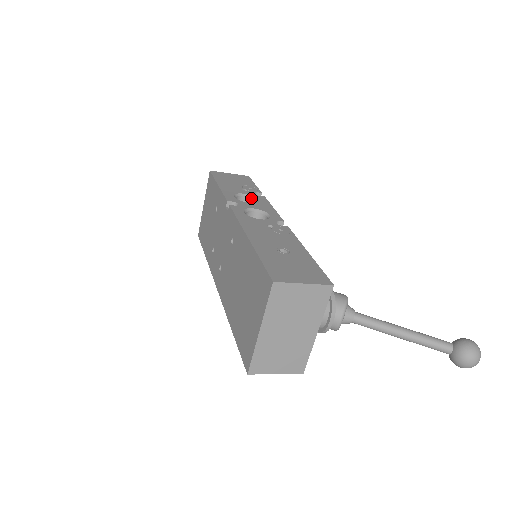
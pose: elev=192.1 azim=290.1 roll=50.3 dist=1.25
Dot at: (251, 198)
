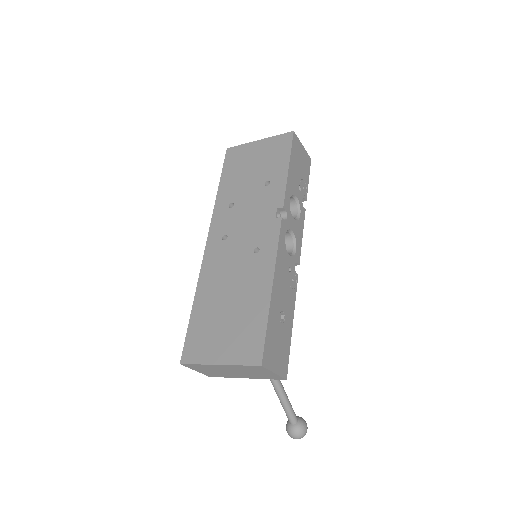
Dot at: (297, 205)
